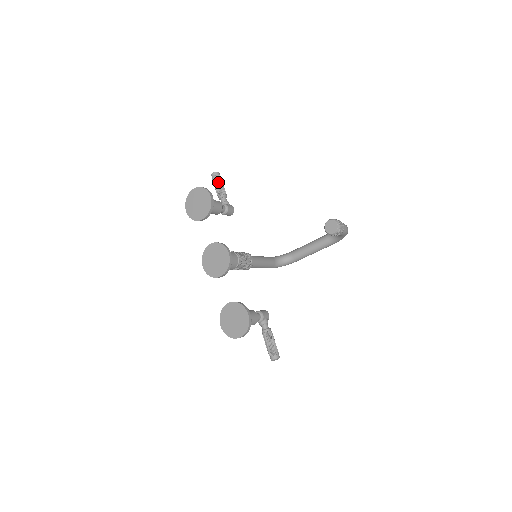
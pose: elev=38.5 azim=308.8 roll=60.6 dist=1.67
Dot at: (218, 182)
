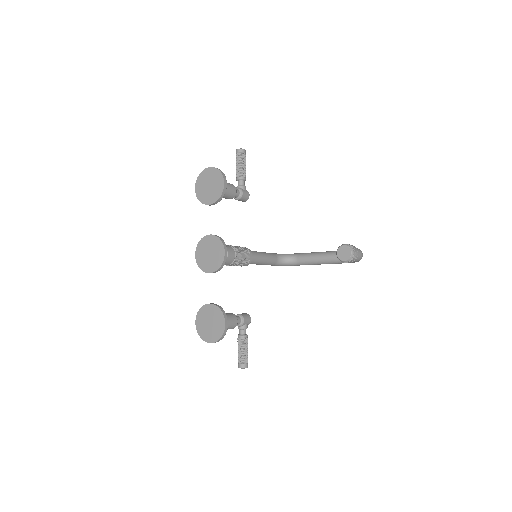
Dot at: (241, 161)
